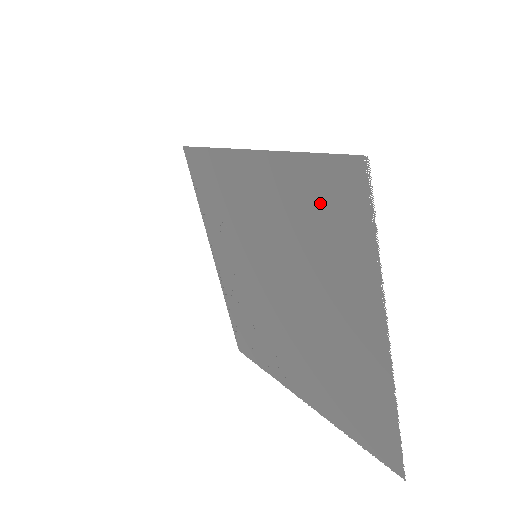
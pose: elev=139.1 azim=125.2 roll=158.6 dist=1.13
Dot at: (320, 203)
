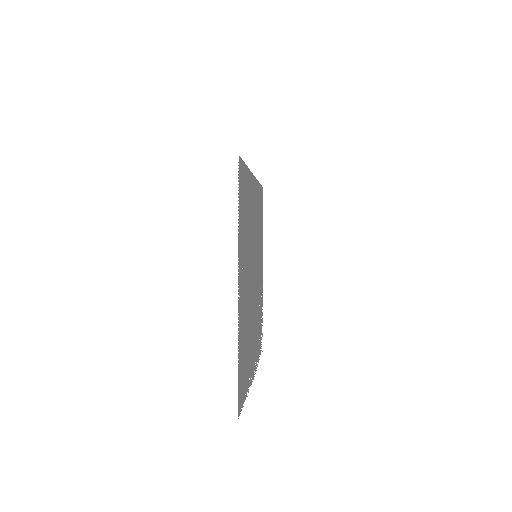
Dot at: (245, 196)
